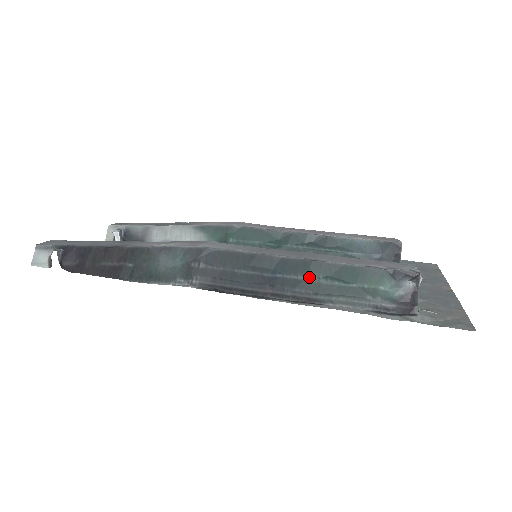
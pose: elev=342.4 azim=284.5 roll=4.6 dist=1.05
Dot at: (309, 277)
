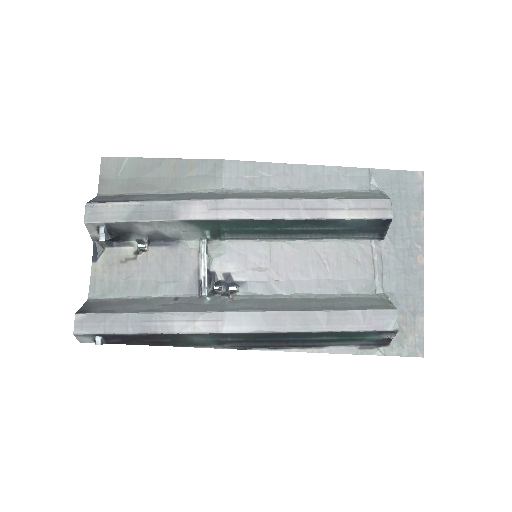
Dot at: (315, 338)
